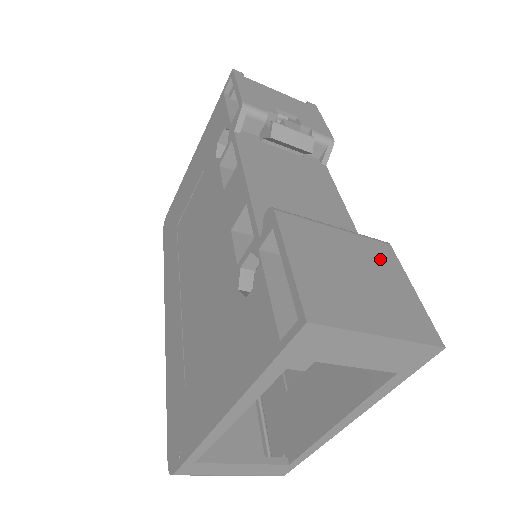
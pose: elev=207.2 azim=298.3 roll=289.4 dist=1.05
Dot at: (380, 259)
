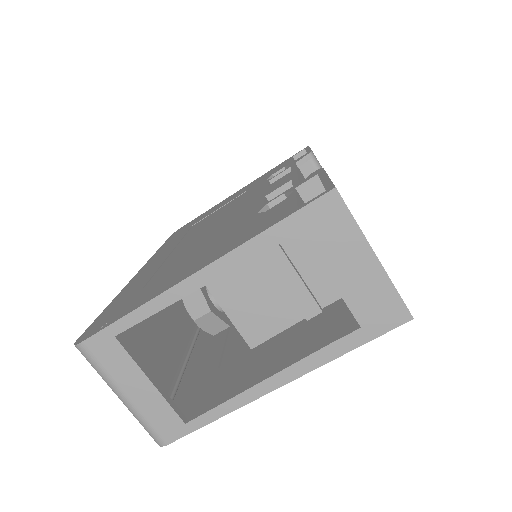
Dot at: occluded
